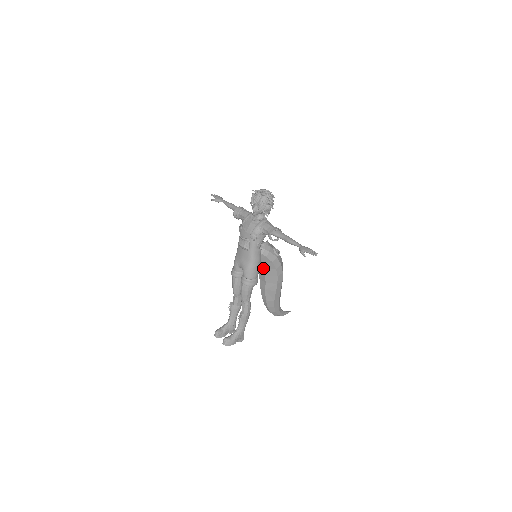
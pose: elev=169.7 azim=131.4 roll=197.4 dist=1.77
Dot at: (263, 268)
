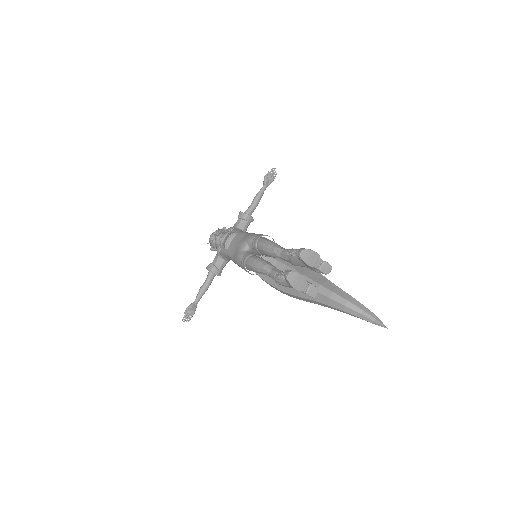
Dot at: (275, 260)
